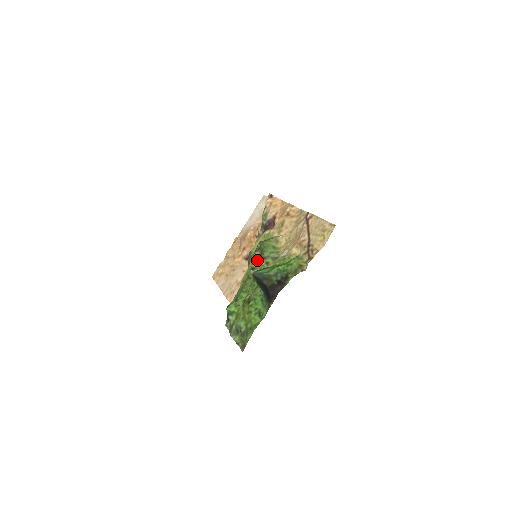
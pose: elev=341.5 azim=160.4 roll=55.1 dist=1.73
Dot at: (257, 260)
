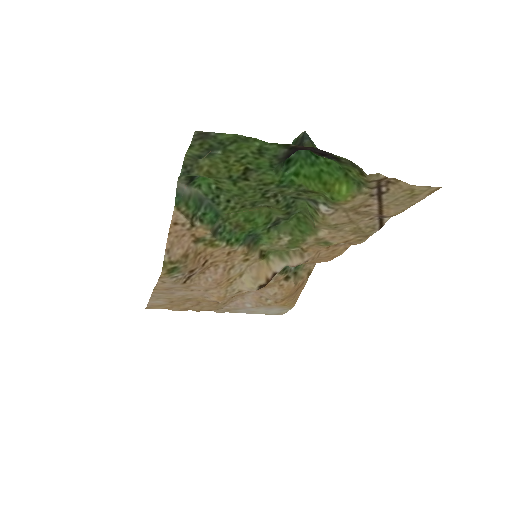
Dot at: (278, 210)
